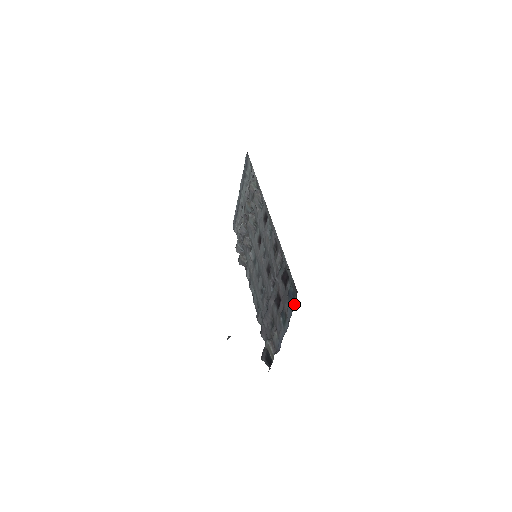
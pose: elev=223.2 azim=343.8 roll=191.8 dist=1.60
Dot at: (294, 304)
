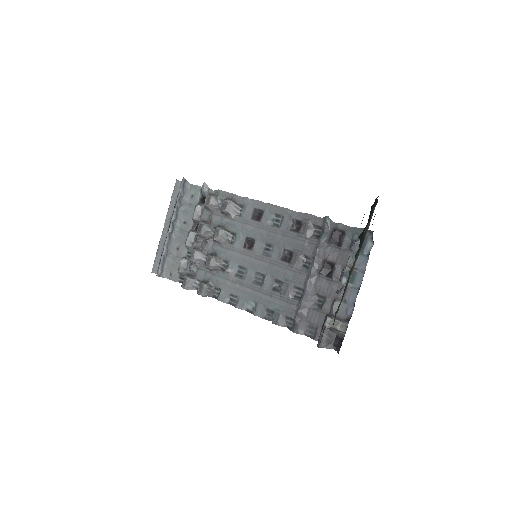
Dot at: (368, 247)
